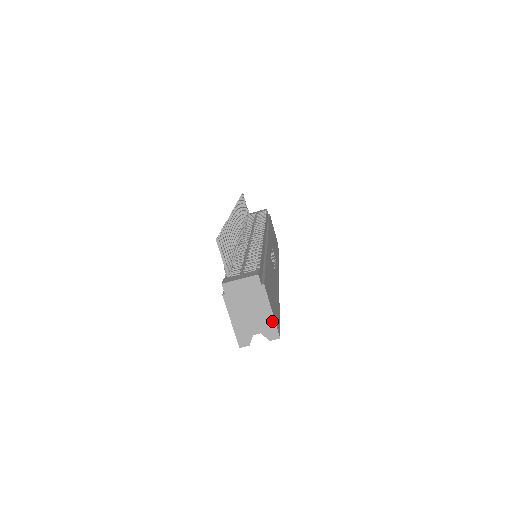
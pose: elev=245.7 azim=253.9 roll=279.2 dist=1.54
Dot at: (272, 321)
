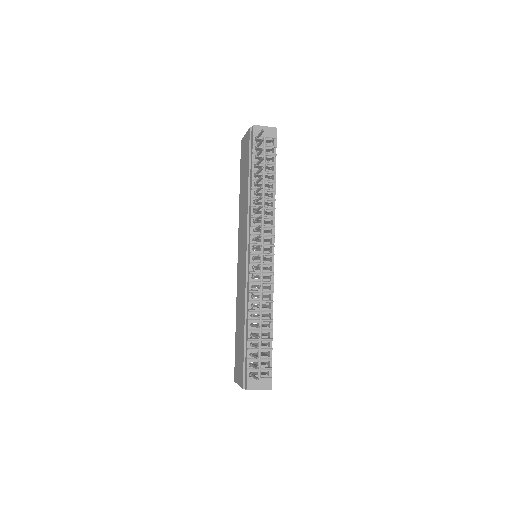
Dot at: occluded
